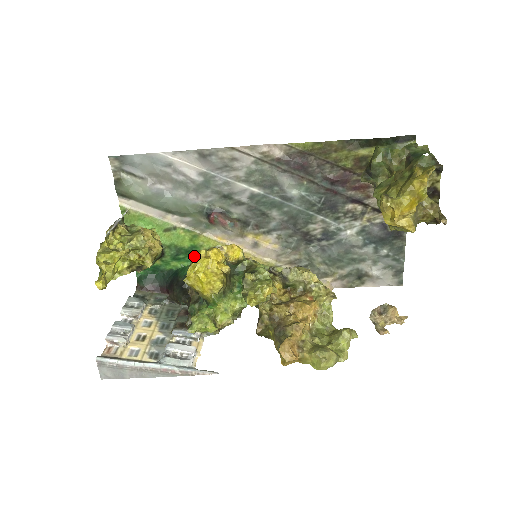
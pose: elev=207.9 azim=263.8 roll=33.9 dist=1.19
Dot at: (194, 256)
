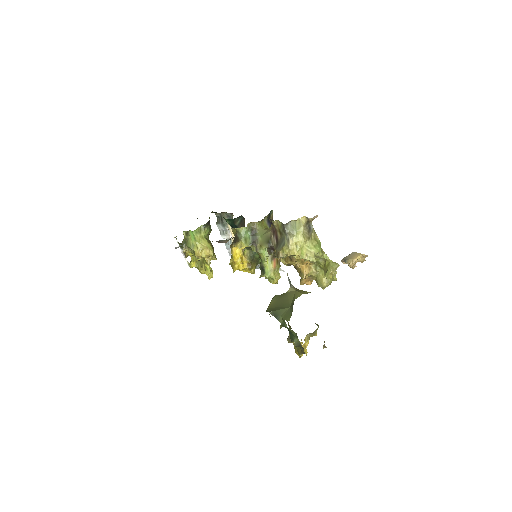
Dot at: occluded
